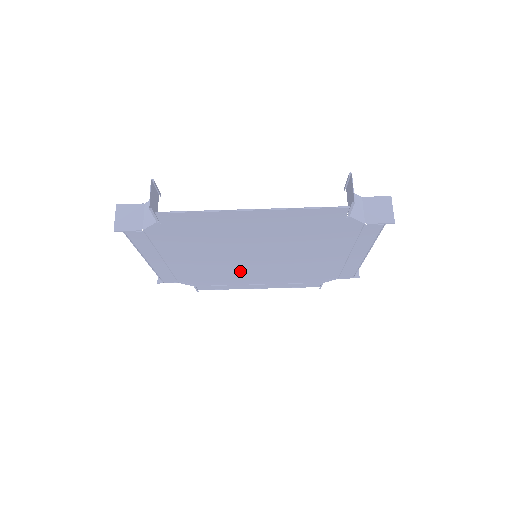
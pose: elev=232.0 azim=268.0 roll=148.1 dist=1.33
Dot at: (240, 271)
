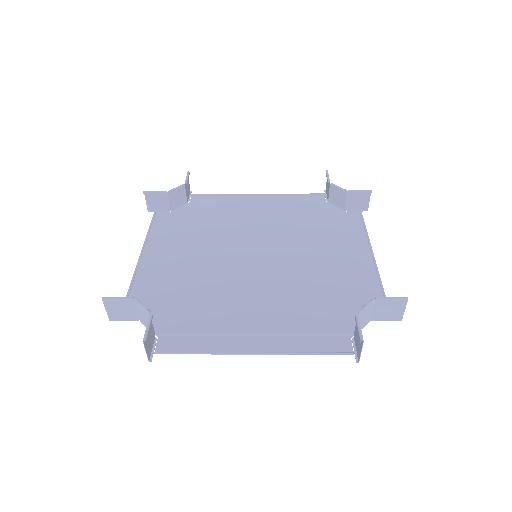
Dot at: (238, 231)
